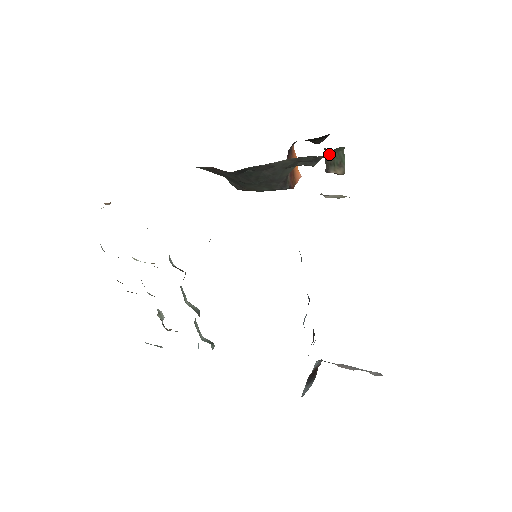
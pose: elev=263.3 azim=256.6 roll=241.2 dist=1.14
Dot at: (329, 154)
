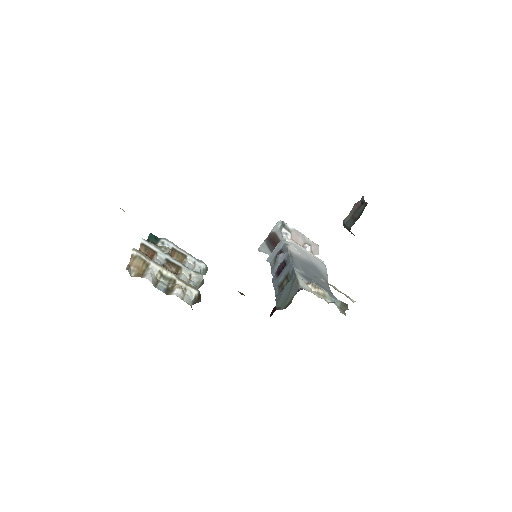
Dot at: occluded
